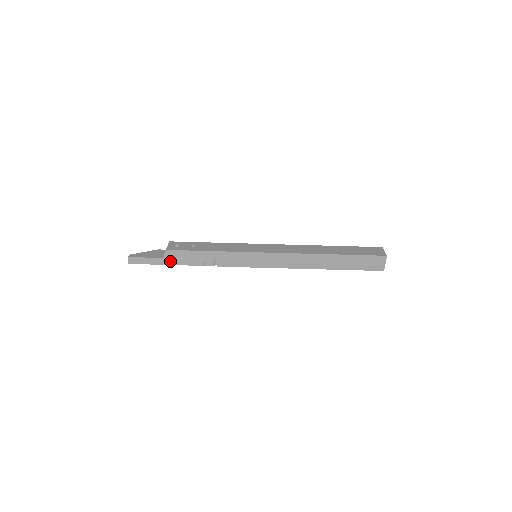
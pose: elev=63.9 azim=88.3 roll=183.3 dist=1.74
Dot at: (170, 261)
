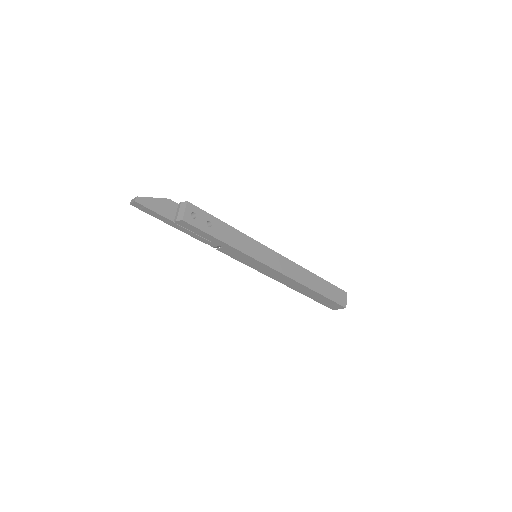
Dot at: (177, 226)
